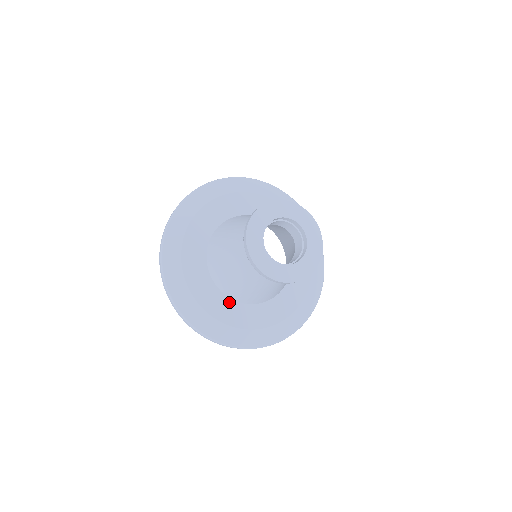
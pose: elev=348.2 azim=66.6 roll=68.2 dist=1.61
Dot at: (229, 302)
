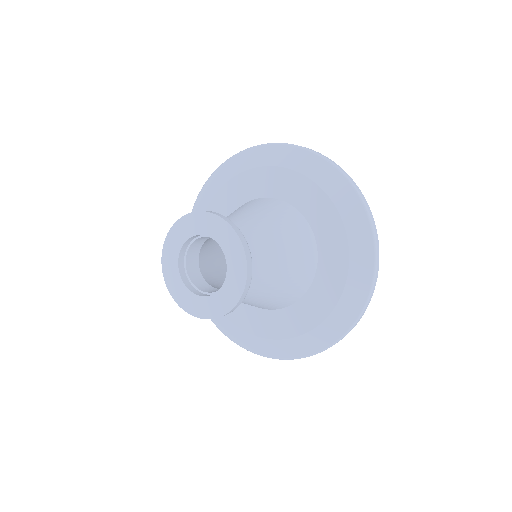
Dot at: (247, 307)
